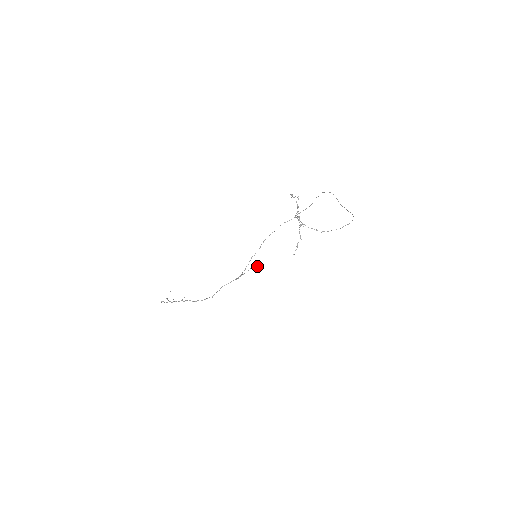
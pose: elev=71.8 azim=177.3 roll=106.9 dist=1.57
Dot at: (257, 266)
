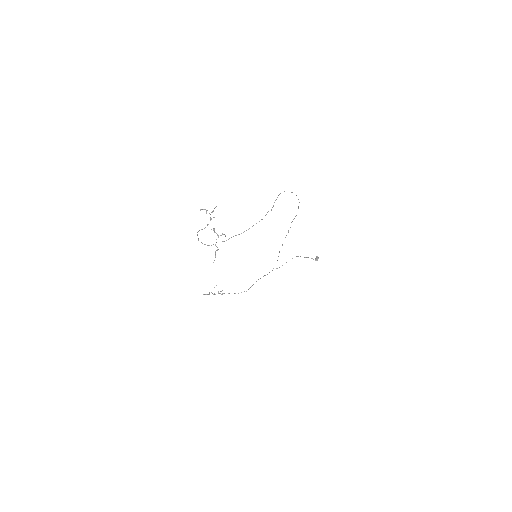
Dot at: (315, 258)
